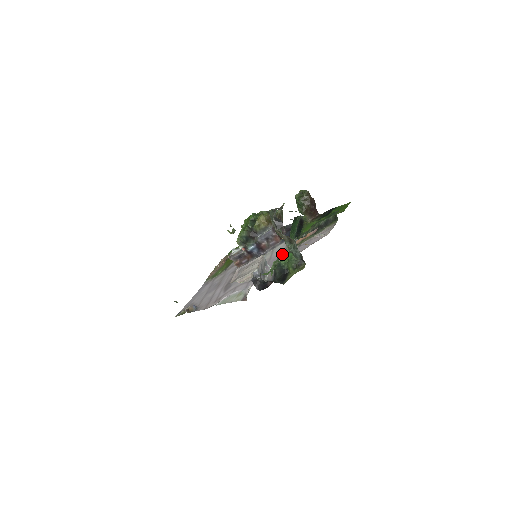
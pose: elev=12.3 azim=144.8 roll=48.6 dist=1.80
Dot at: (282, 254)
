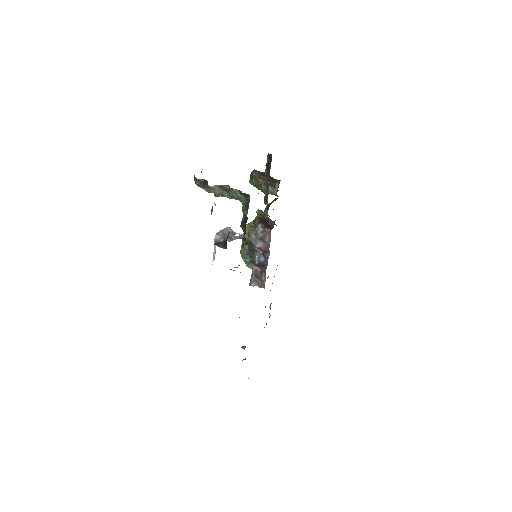
Dot at: occluded
